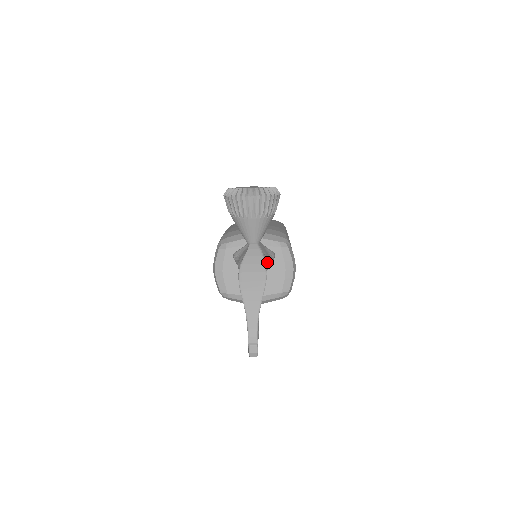
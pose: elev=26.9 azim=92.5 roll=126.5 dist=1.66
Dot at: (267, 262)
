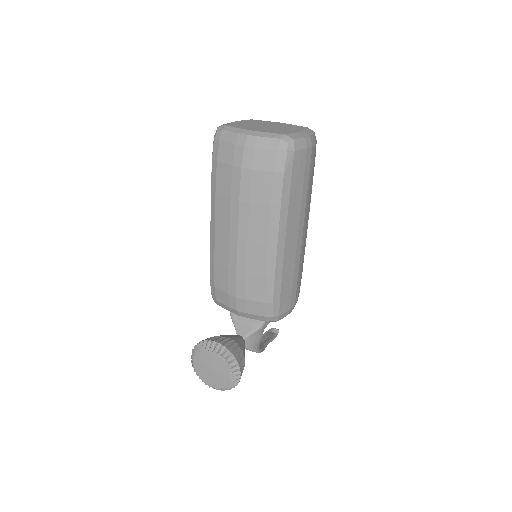
Dot at: (258, 344)
